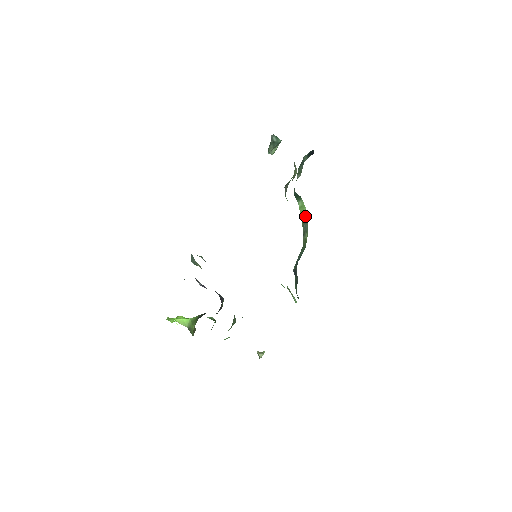
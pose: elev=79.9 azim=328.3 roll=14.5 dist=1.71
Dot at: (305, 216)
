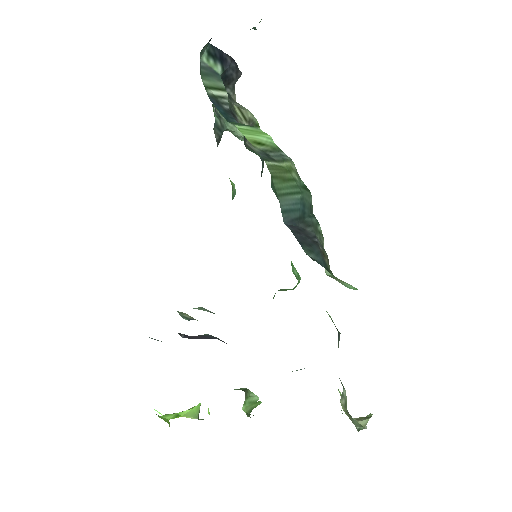
Dot at: (270, 143)
